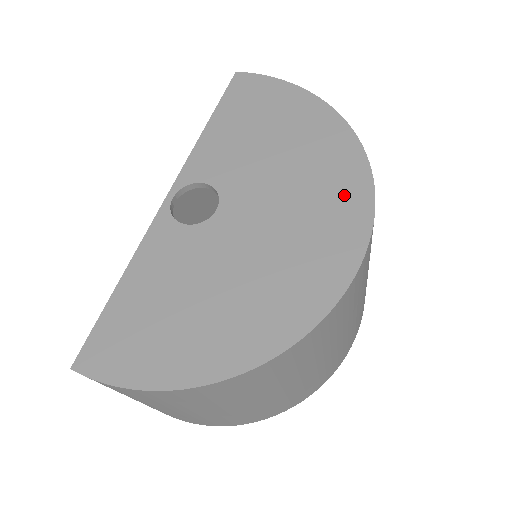
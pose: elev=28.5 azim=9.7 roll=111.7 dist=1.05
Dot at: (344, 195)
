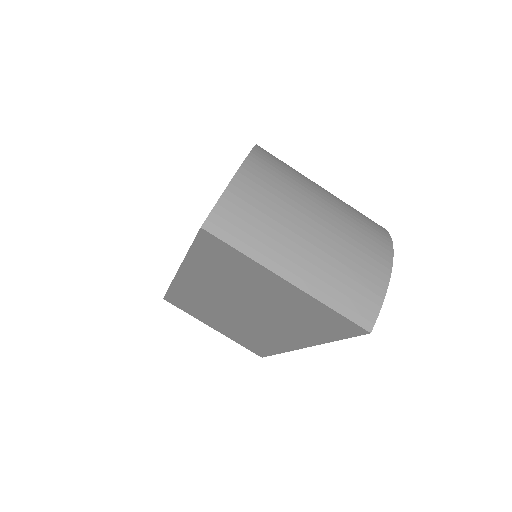
Dot at: occluded
